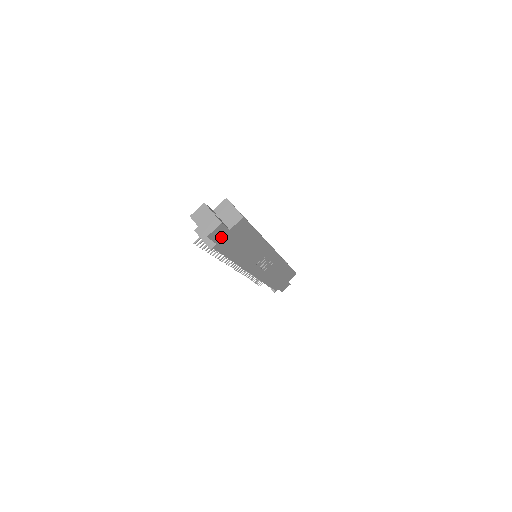
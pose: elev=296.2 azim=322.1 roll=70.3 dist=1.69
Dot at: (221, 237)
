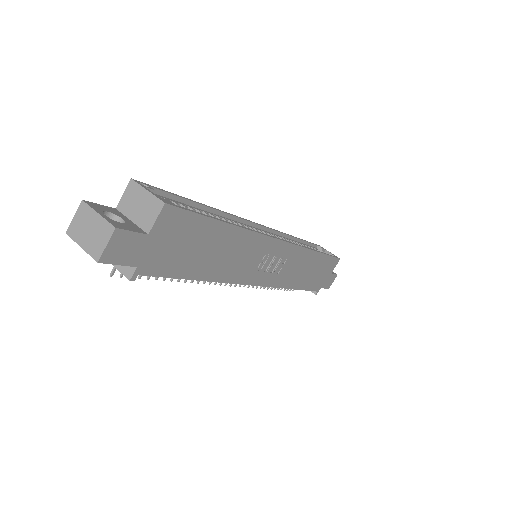
Dot at: (138, 252)
